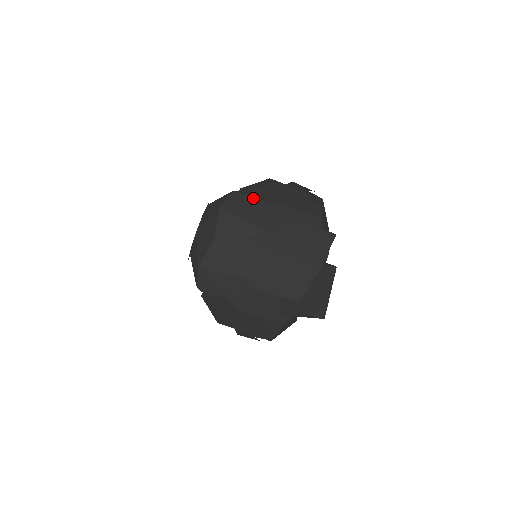
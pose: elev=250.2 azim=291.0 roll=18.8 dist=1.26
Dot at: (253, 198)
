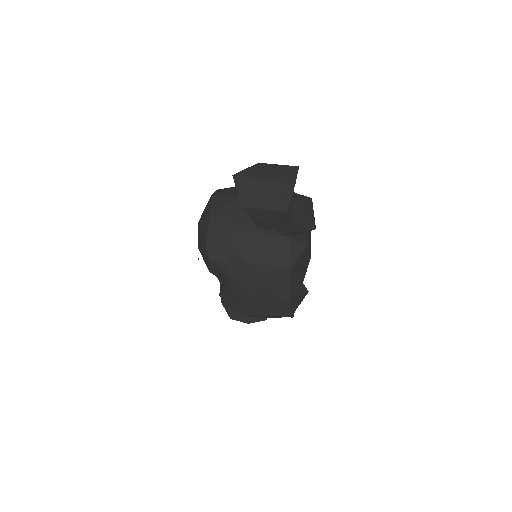
Dot at: (234, 187)
